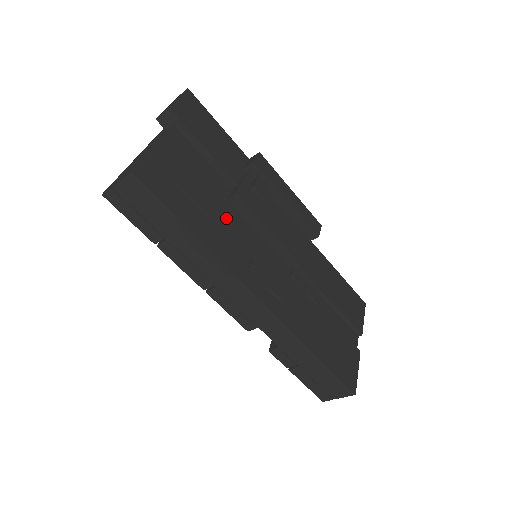
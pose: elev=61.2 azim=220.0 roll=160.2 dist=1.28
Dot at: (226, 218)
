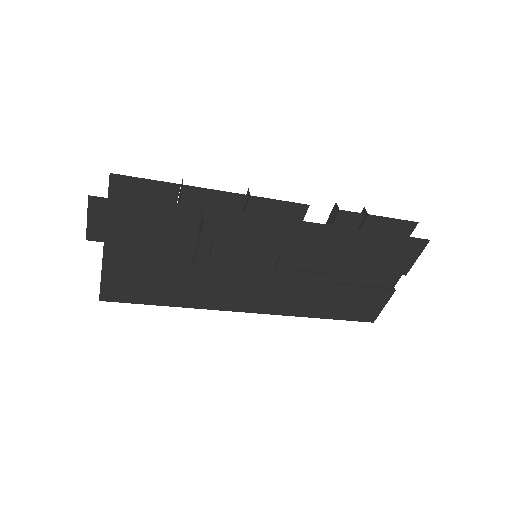
Dot at: (197, 277)
